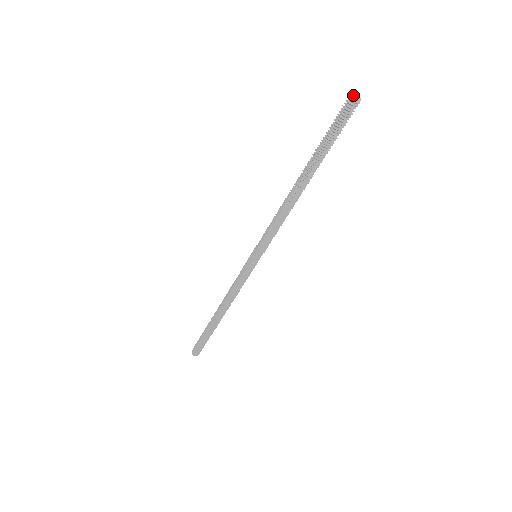
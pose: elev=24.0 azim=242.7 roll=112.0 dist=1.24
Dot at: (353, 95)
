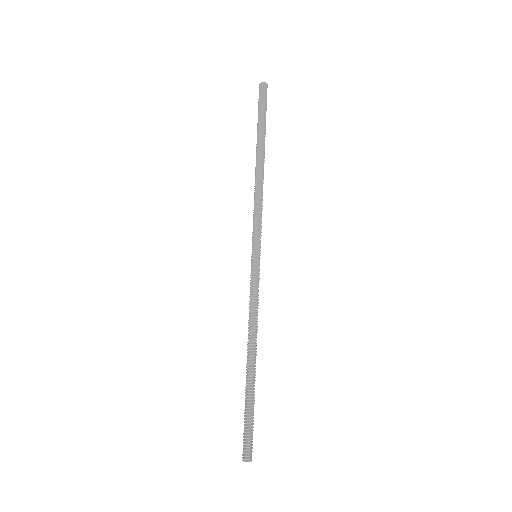
Dot at: (260, 84)
